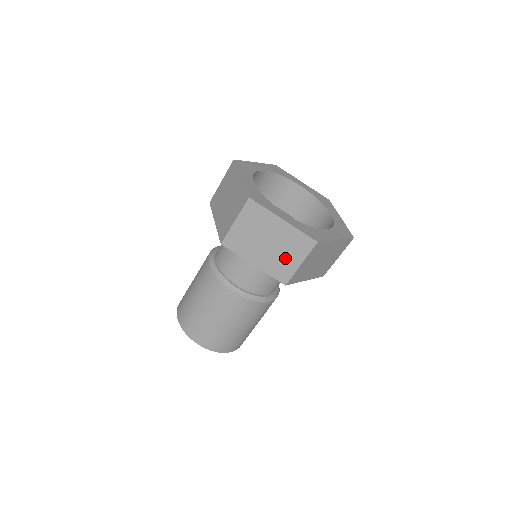
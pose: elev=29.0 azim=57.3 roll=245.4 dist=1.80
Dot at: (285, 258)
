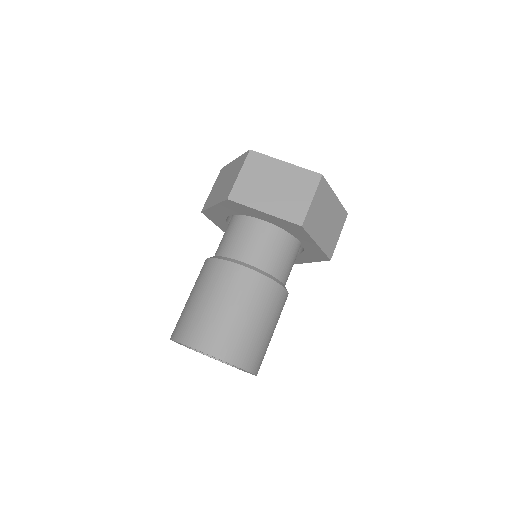
Dot at: (333, 233)
